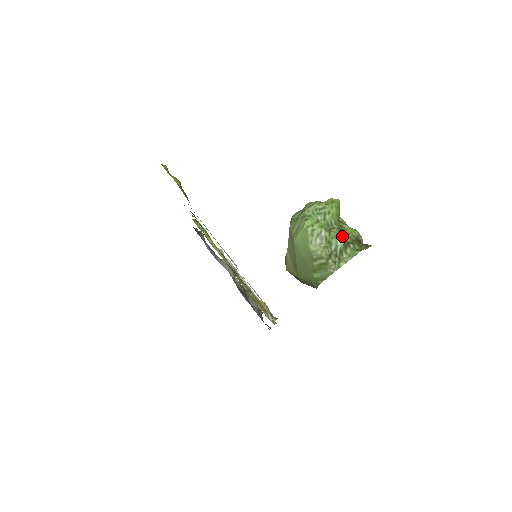
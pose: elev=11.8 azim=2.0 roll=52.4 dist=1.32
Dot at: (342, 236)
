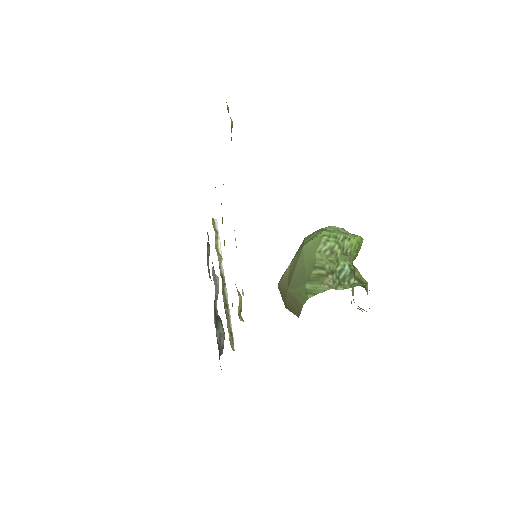
Dot at: (352, 265)
